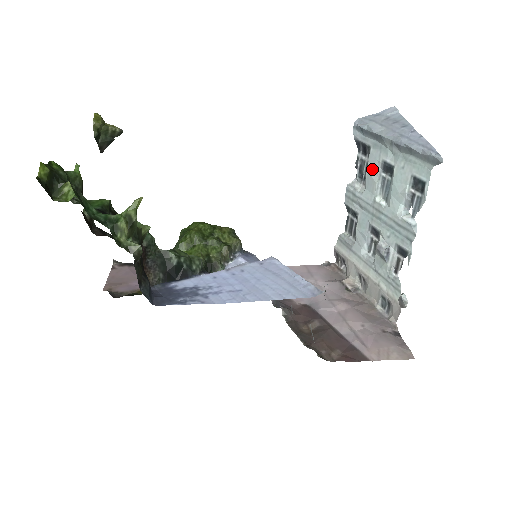
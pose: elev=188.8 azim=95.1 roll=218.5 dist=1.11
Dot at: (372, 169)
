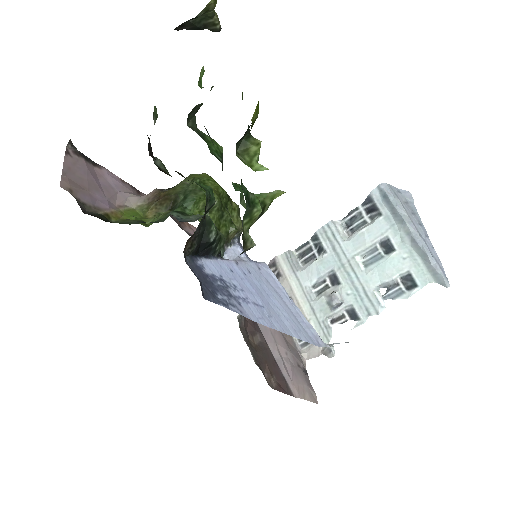
Dot at: (370, 233)
